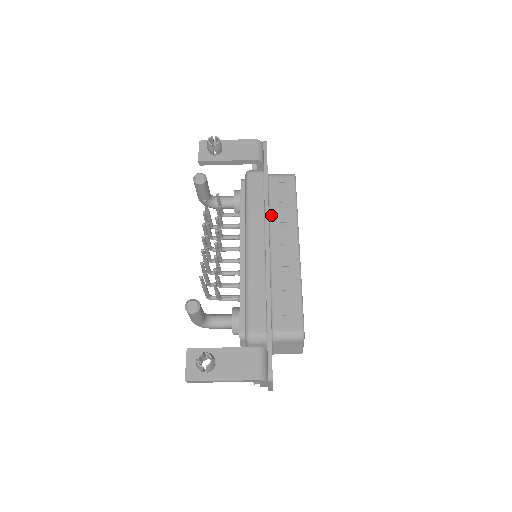
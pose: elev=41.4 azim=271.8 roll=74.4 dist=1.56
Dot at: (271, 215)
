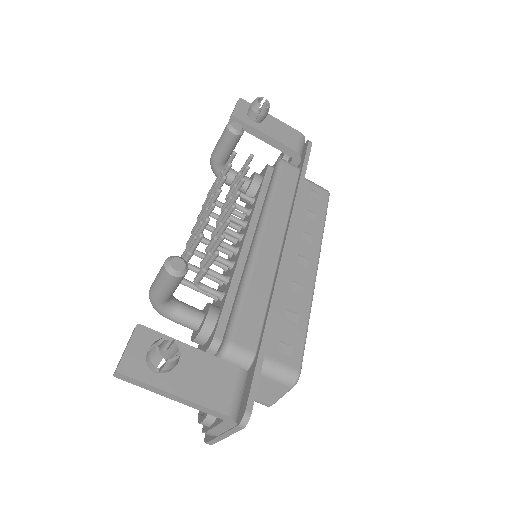
Dot at: occluded
